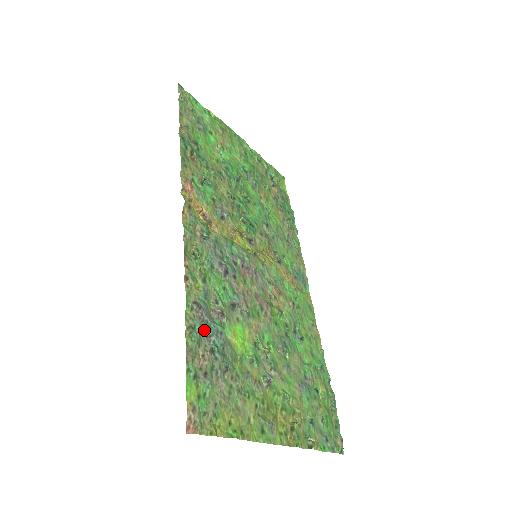
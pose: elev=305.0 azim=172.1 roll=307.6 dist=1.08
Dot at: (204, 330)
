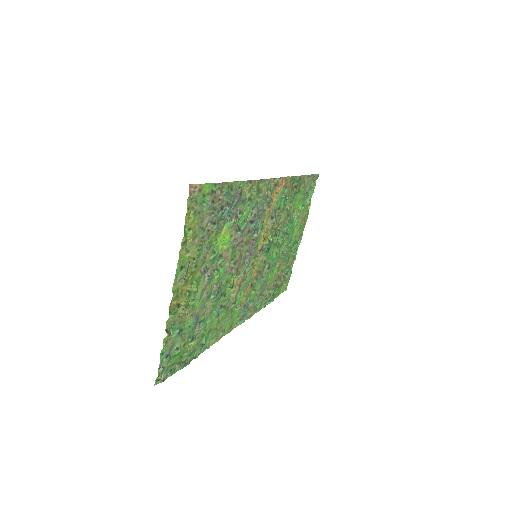
Dot at: (230, 200)
